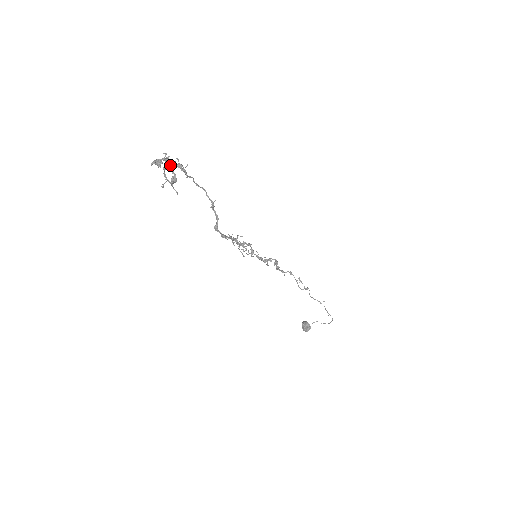
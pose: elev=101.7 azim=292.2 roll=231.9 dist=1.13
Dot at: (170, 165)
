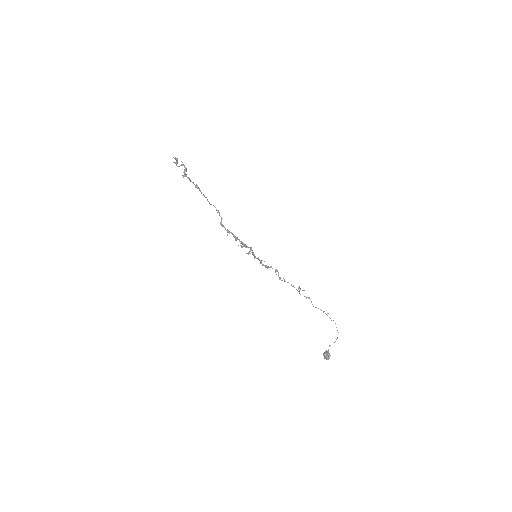
Dot at: (189, 180)
